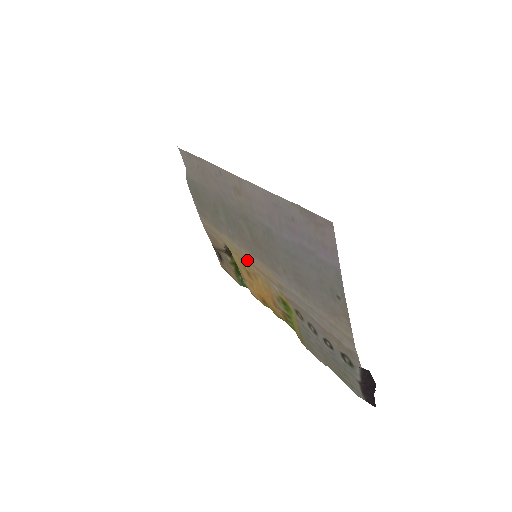
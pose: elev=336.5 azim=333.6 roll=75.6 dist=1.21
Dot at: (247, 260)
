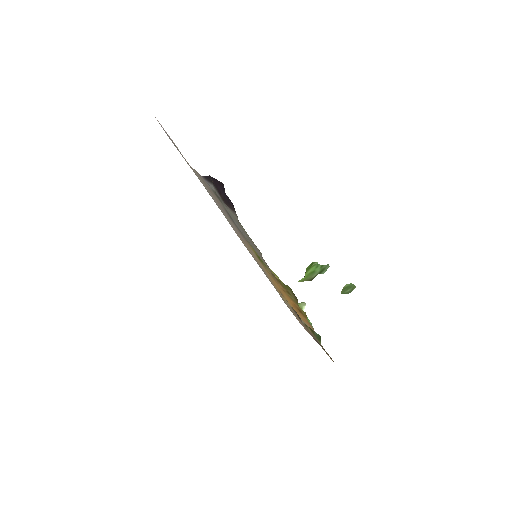
Dot at: (268, 276)
